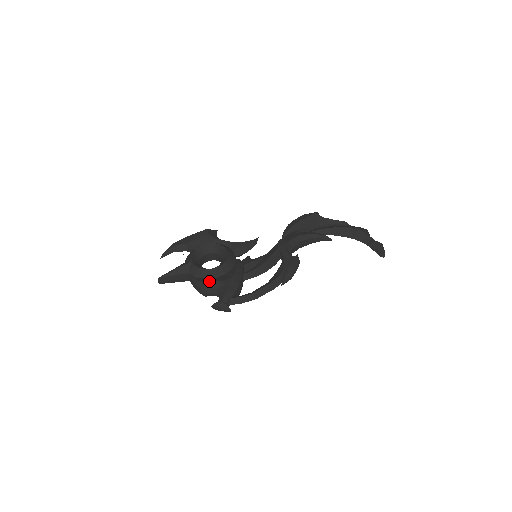
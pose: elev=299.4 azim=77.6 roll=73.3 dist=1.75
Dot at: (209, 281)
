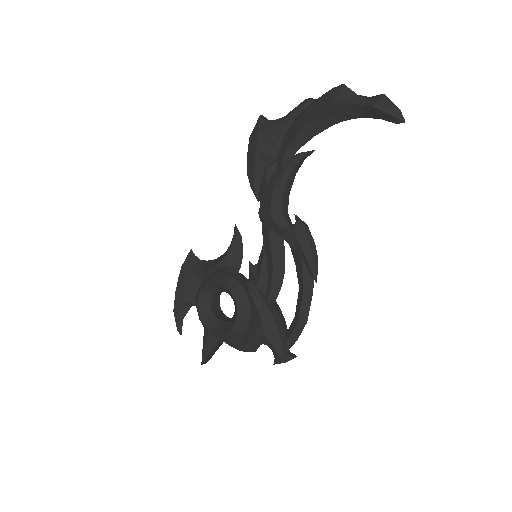
Dot at: (245, 341)
